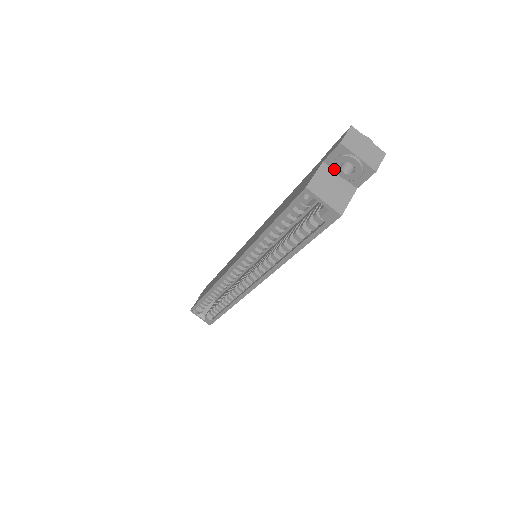
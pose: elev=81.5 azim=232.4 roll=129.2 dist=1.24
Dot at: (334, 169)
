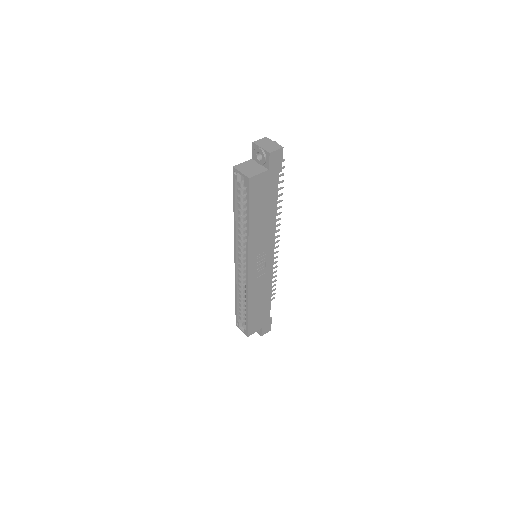
Dot at: (256, 160)
